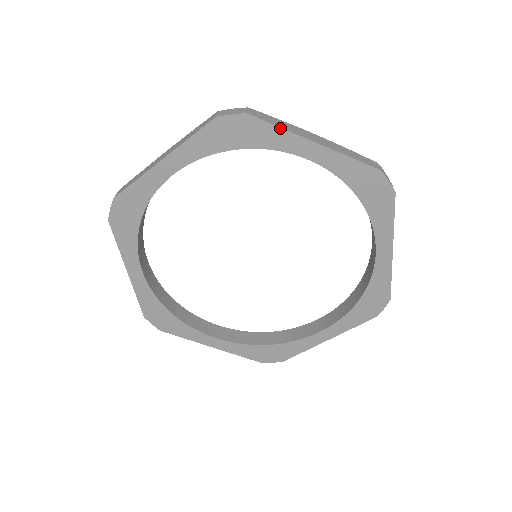
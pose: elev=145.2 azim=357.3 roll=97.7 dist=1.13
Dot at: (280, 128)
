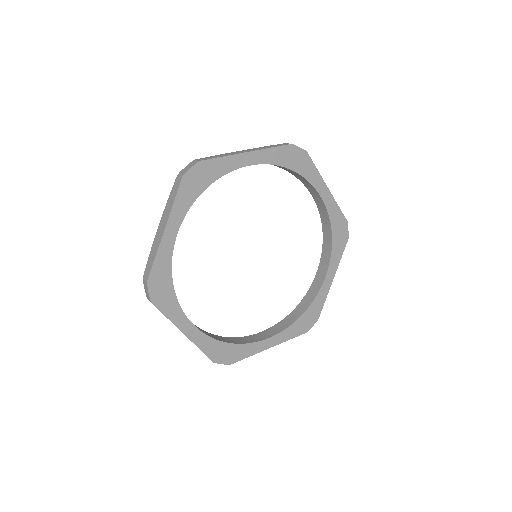
Dot at: (317, 170)
